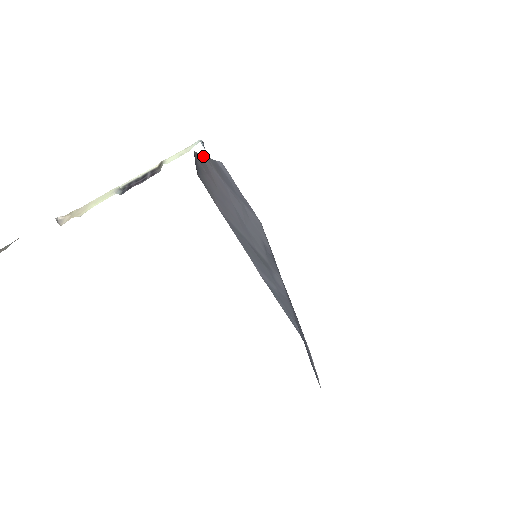
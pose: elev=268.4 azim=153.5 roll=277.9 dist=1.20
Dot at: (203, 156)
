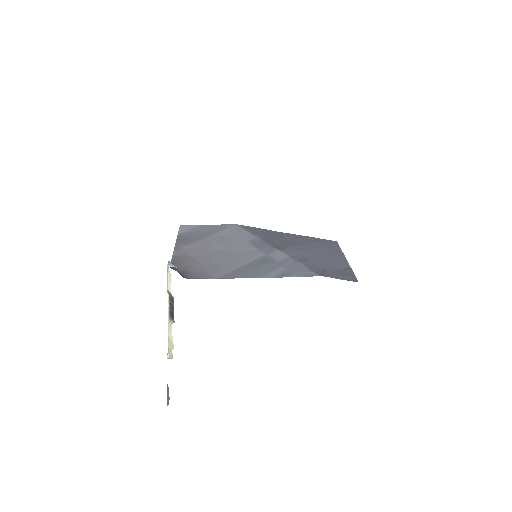
Dot at: (174, 253)
